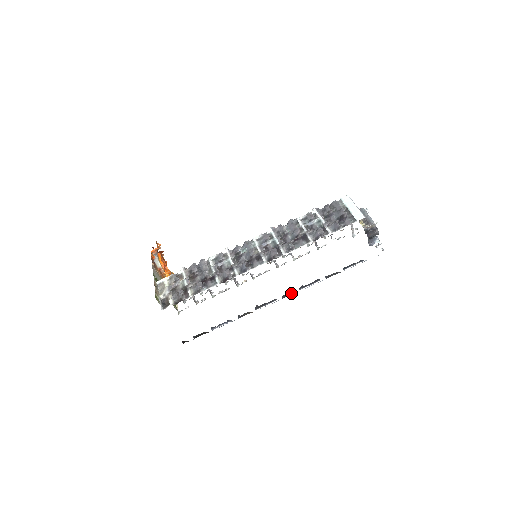
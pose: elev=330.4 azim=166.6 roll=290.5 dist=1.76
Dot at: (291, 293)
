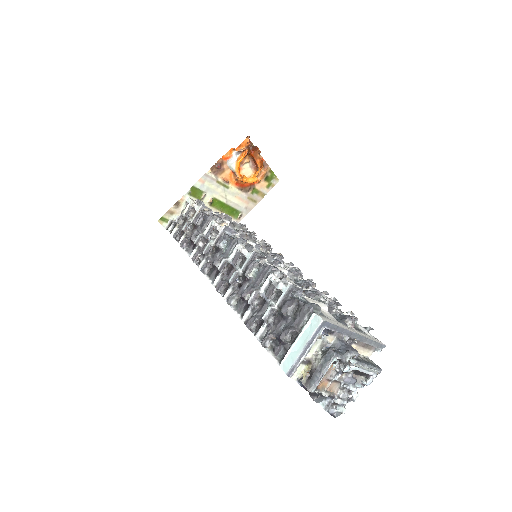
Dot at: occluded
